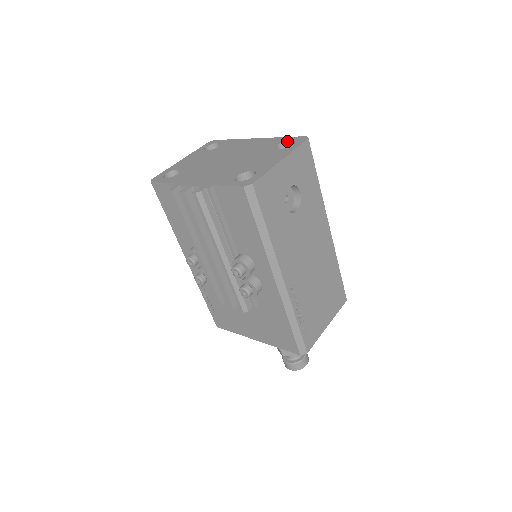
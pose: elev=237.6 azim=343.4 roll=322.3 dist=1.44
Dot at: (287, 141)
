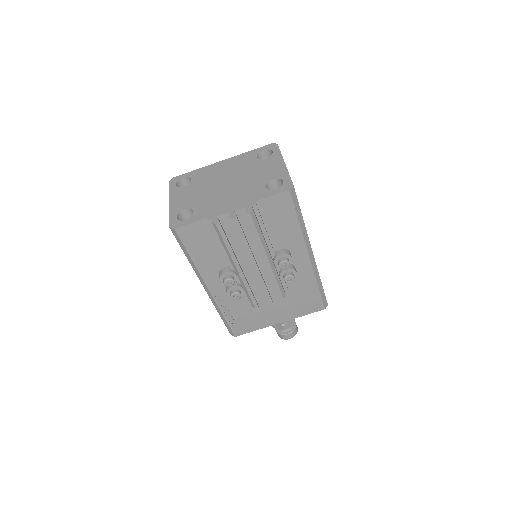
Dot at: (260, 152)
